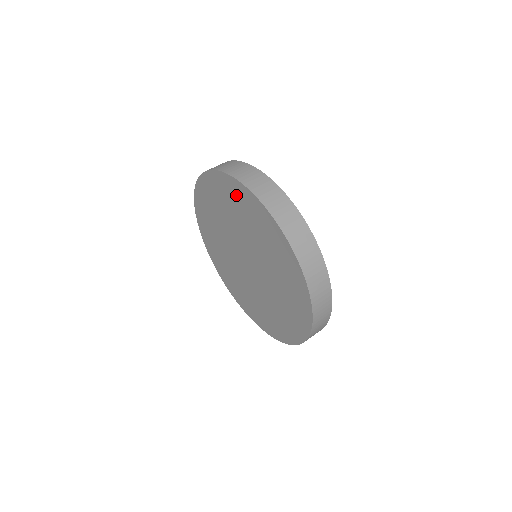
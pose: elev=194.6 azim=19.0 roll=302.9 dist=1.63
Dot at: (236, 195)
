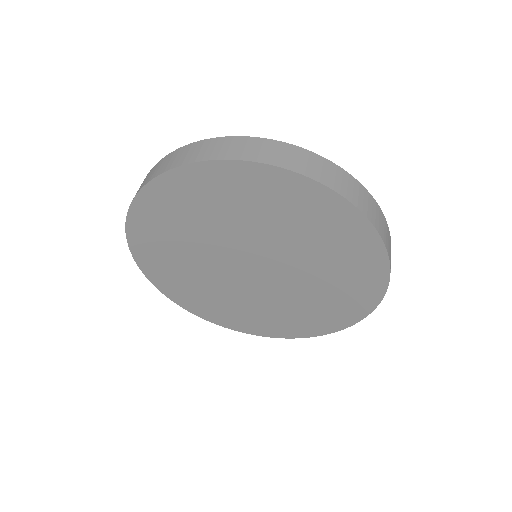
Dot at: (202, 187)
